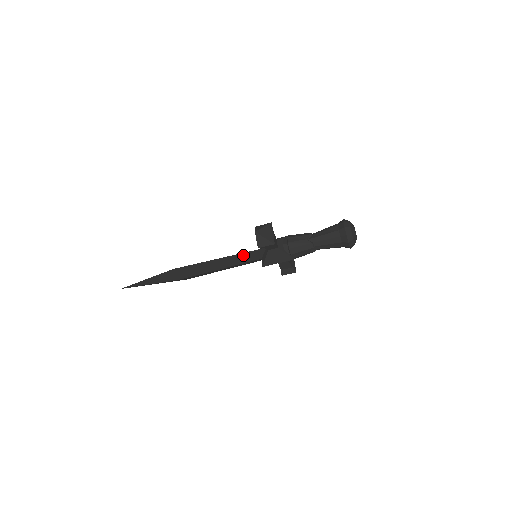
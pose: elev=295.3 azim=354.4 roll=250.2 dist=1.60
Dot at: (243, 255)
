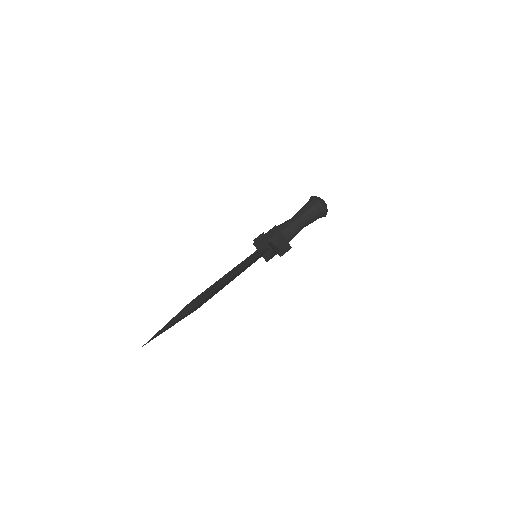
Dot at: (251, 262)
